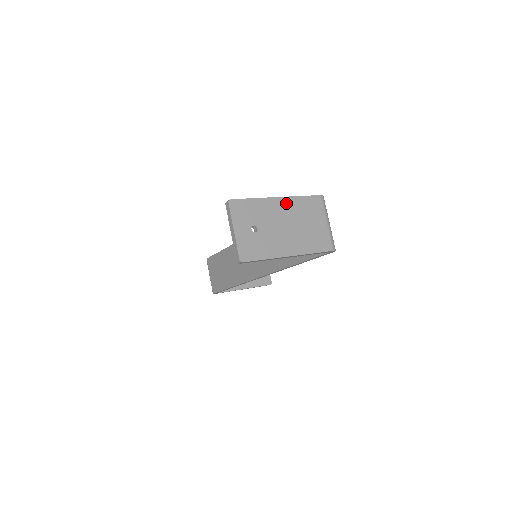
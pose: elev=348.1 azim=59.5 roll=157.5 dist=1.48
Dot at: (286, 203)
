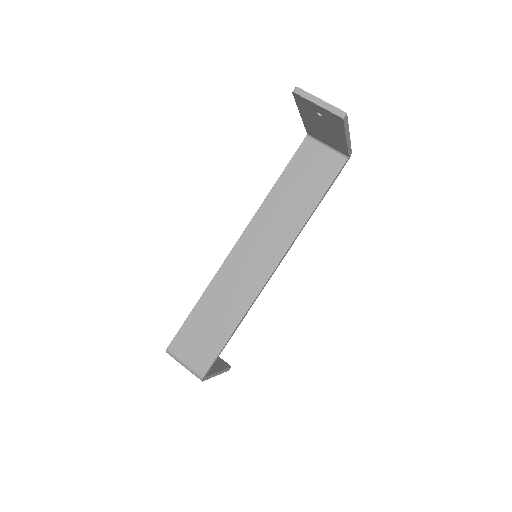
Dot at: occluded
